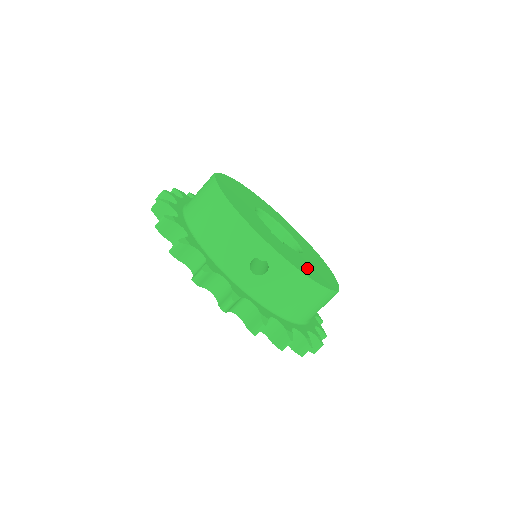
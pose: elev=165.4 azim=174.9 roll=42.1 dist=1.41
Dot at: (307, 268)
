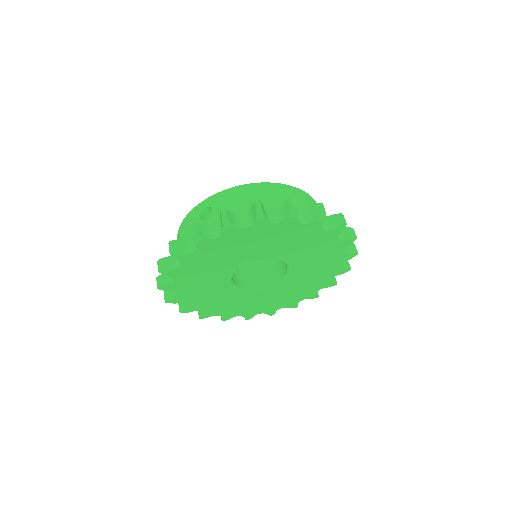
Dot at: occluded
